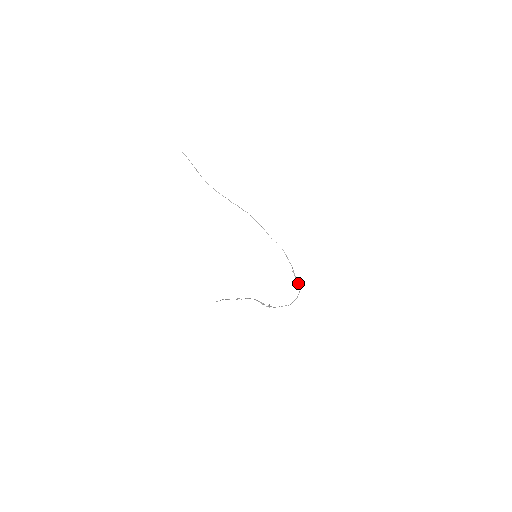
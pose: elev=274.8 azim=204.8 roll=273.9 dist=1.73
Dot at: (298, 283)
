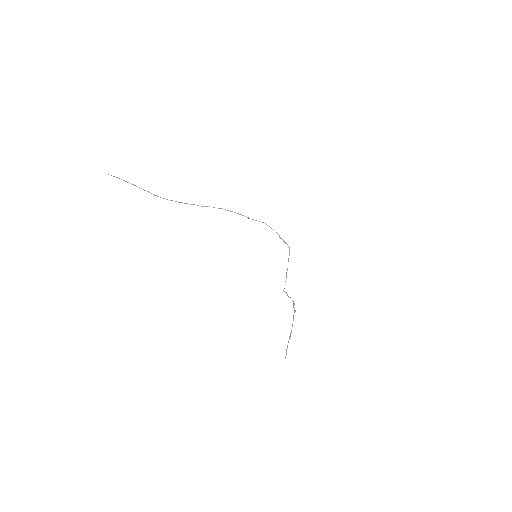
Dot at: occluded
